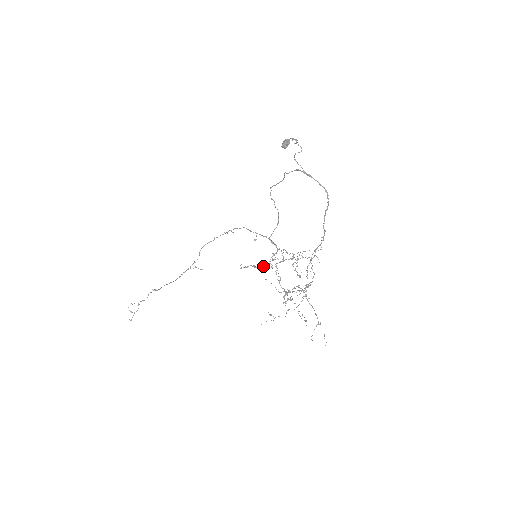
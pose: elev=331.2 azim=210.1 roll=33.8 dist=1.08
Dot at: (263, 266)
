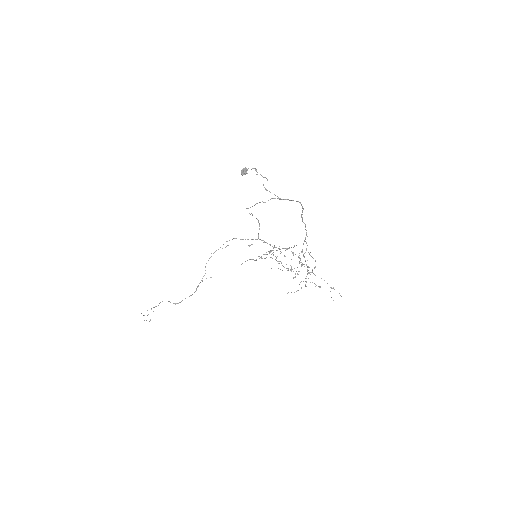
Dot at: occluded
